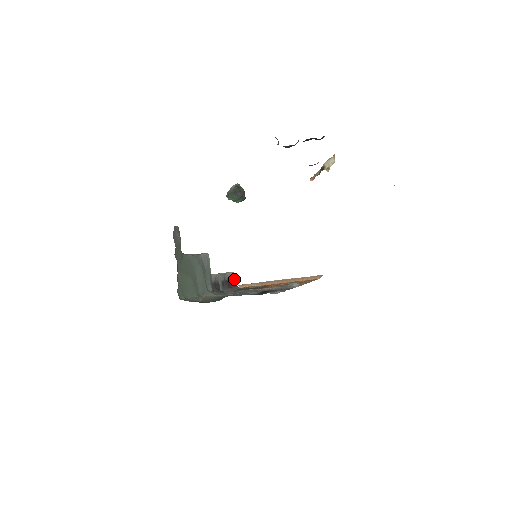
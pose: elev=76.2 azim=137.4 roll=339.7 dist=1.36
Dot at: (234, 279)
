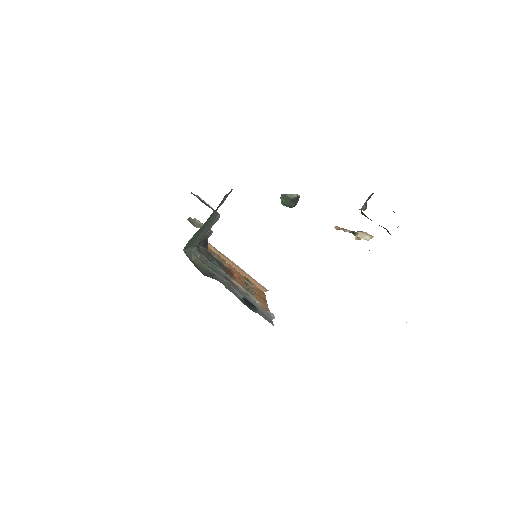
Dot at: (208, 237)
